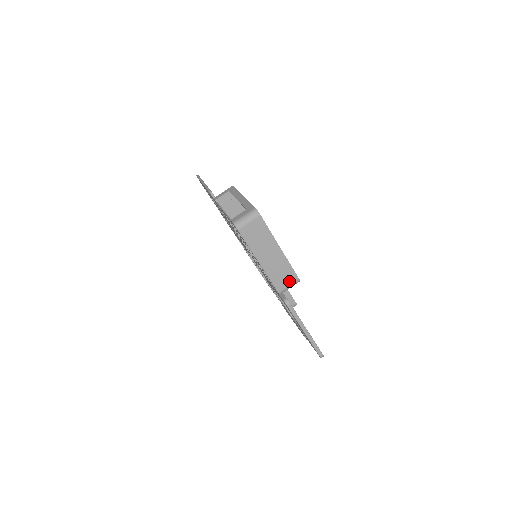
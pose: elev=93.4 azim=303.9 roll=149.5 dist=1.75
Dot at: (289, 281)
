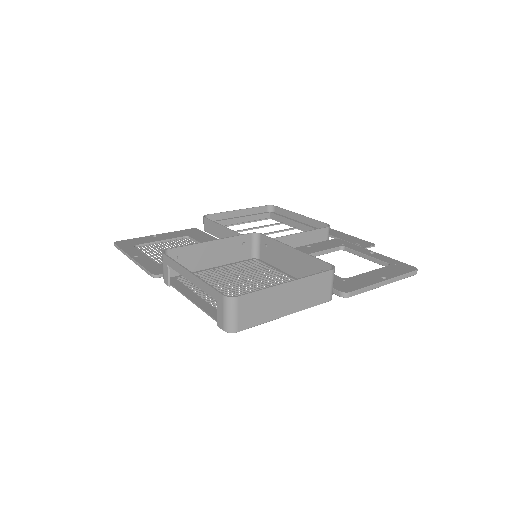
Dot at: (327, 283)
